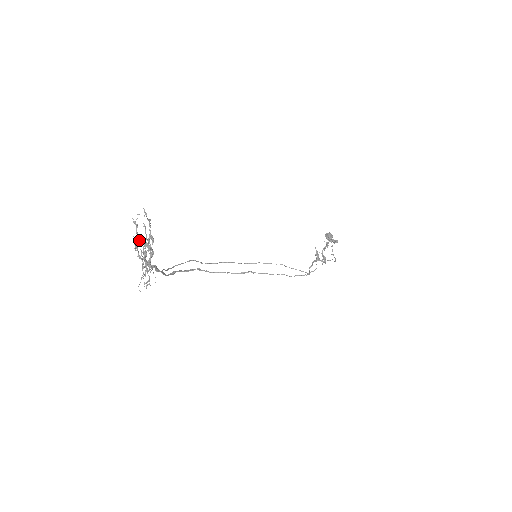
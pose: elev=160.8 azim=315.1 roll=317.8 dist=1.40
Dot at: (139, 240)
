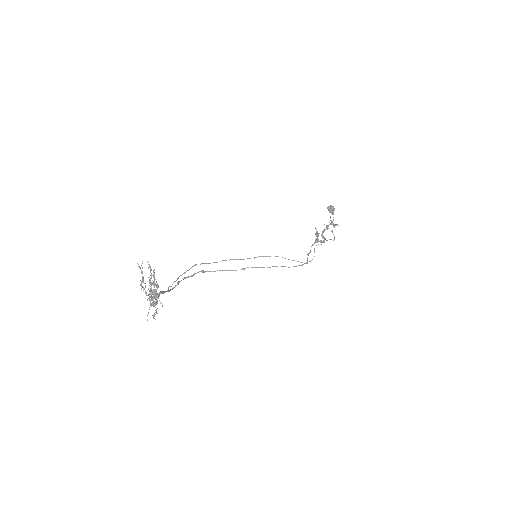
Dot at: (145, 283)
